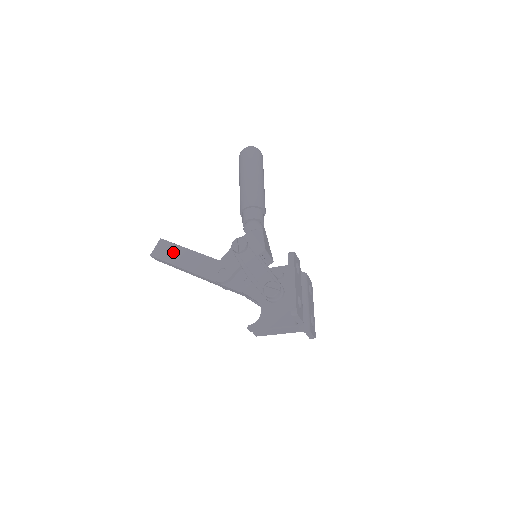
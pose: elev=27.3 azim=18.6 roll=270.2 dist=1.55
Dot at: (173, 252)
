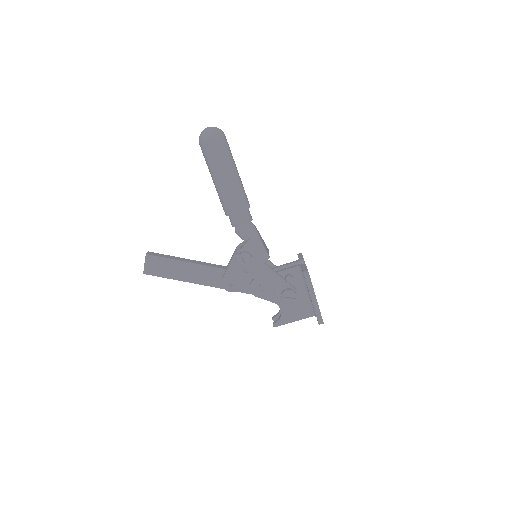
Dot at: (168, 267)
